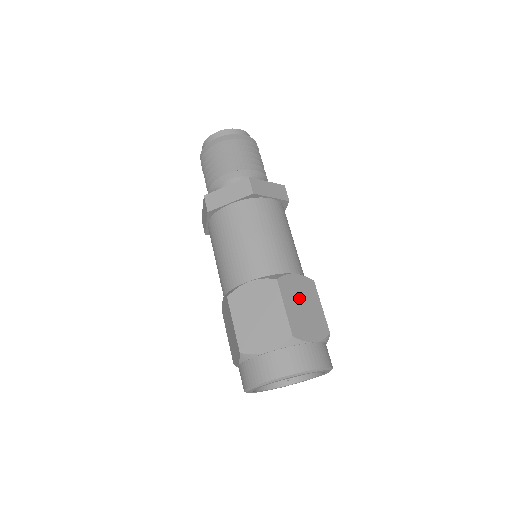
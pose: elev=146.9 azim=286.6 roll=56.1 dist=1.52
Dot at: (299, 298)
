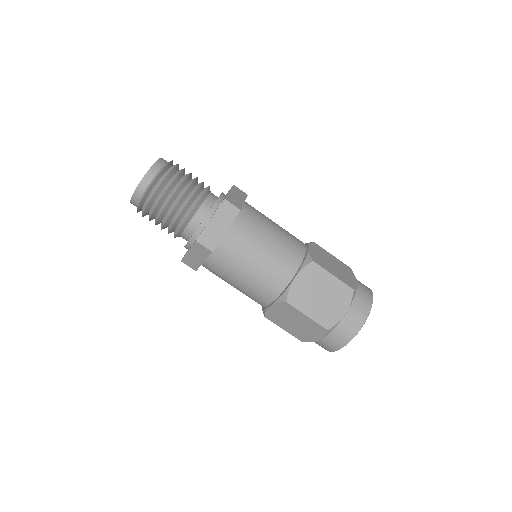
Dot at: (327, 262)
